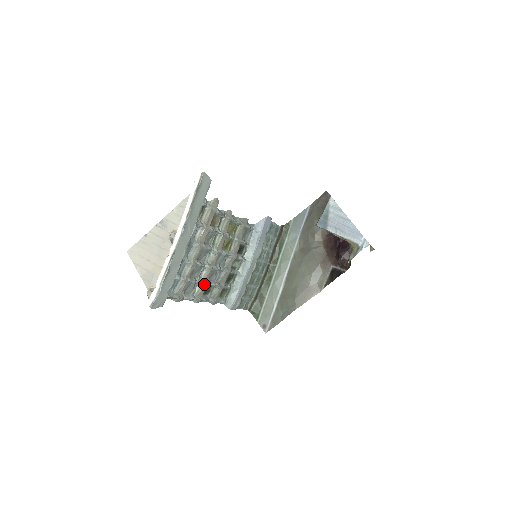
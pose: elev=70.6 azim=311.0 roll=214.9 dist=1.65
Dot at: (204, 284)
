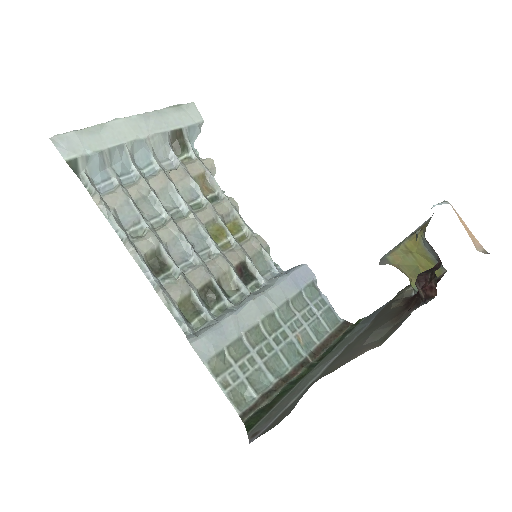
Dot at: (152, 232)
